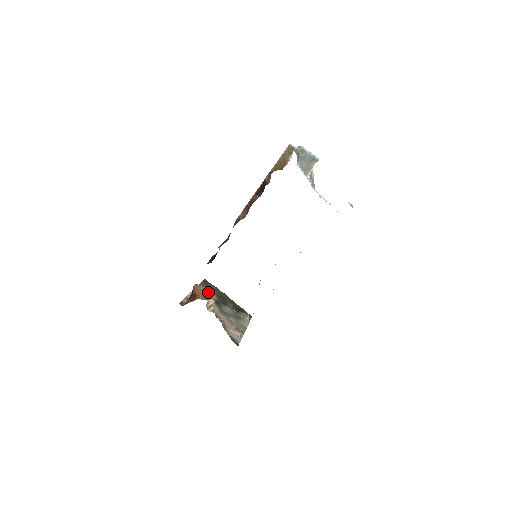
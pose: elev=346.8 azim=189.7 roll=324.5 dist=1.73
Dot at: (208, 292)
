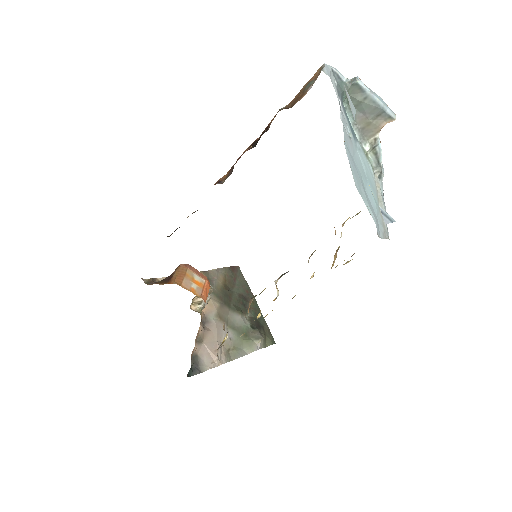
Dot at: (195, 281)
